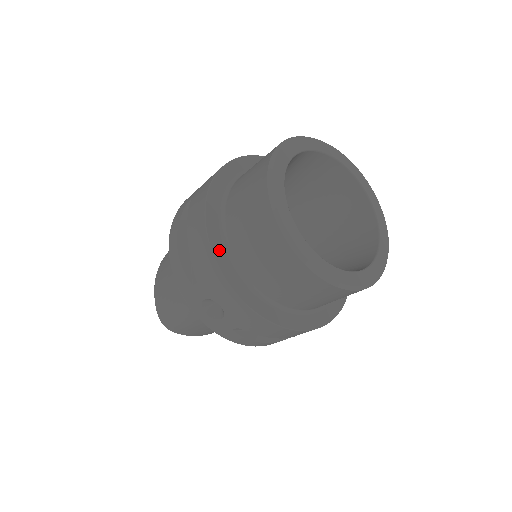
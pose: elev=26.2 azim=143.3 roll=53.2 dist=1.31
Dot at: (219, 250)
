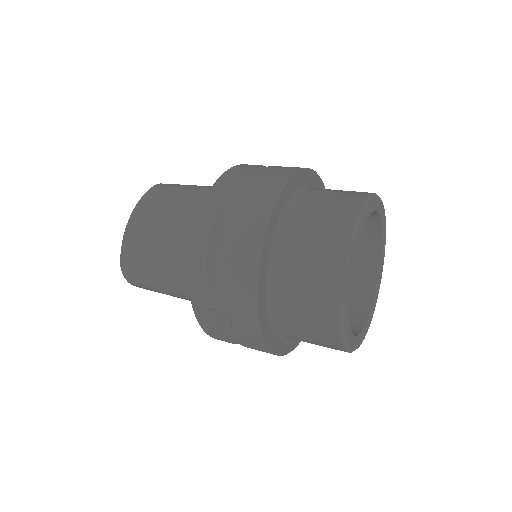
Dot at: (262, 282)
